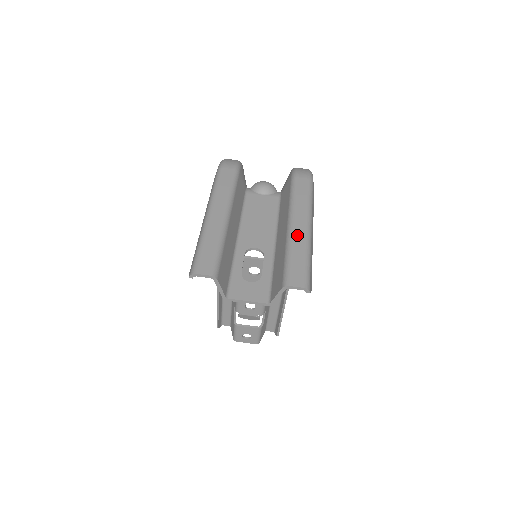
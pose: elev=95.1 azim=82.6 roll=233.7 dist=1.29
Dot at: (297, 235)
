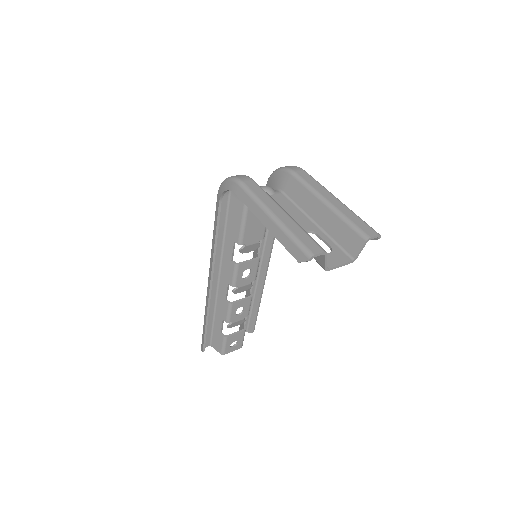
Dot at: (339, 207)
